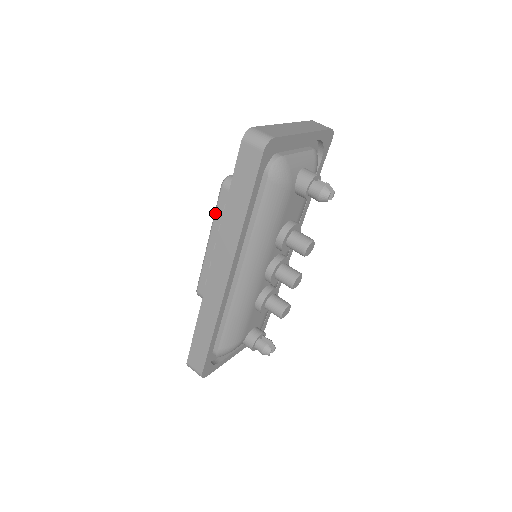
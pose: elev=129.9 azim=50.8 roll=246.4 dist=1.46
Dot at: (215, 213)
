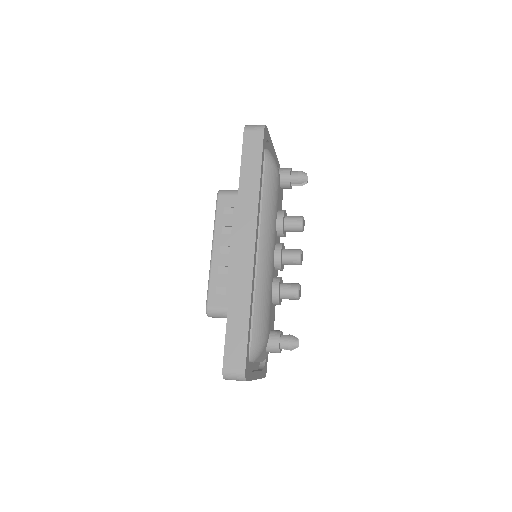
Dot at: (215, 220)
